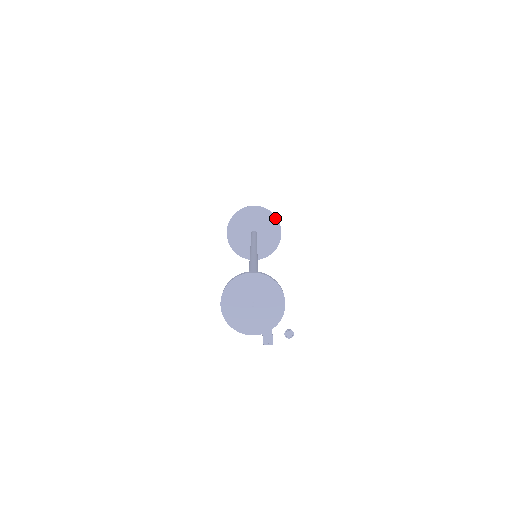
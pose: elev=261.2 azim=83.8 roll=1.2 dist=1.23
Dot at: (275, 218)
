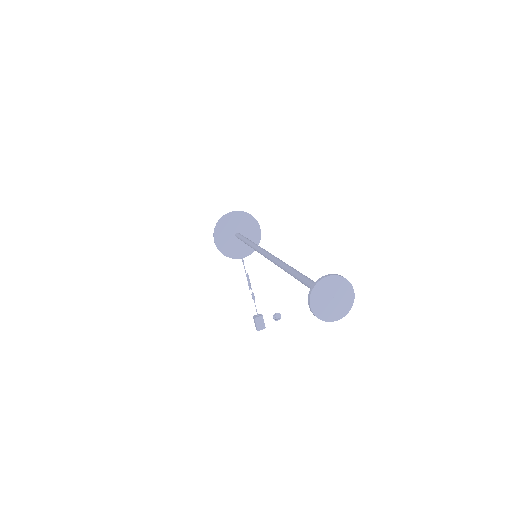
Dot at: (254, 219)
